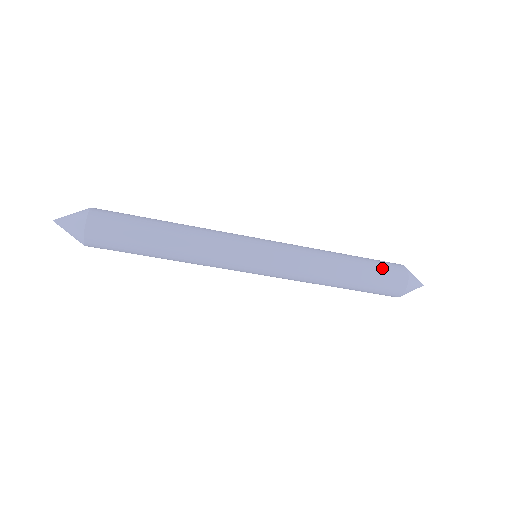
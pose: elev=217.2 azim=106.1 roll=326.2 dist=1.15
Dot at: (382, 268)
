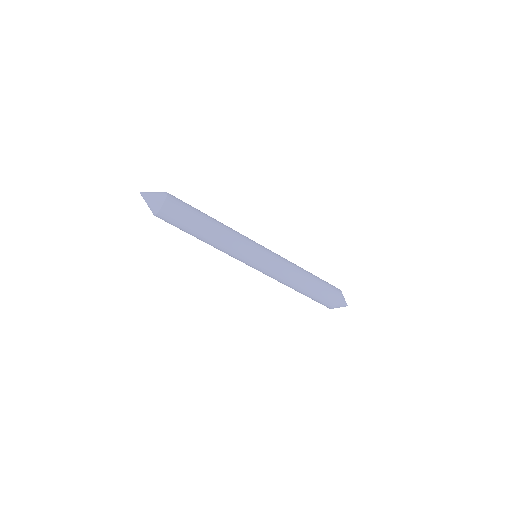
Dot at: (327, 292)
